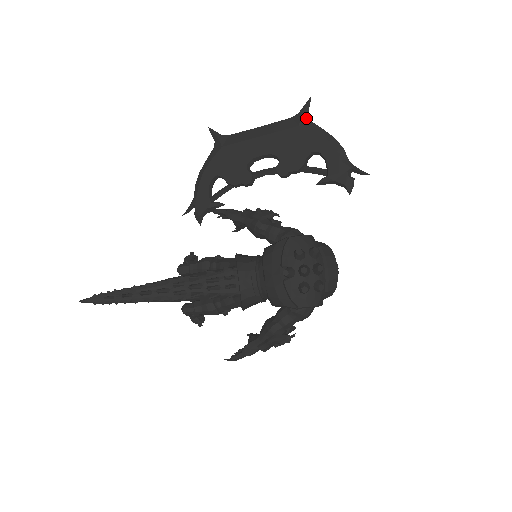
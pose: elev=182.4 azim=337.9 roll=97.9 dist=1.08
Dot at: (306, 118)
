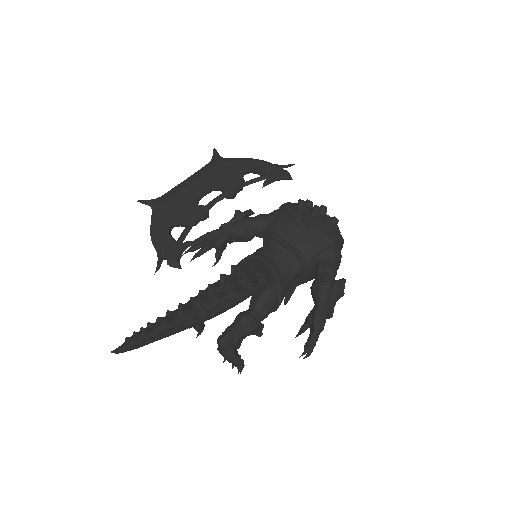
Dot at: (221, 158)
